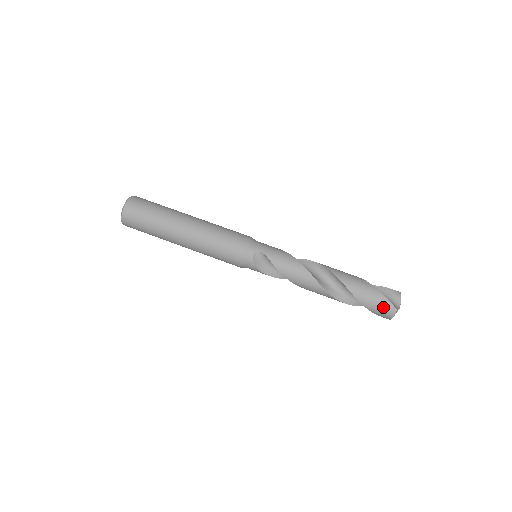
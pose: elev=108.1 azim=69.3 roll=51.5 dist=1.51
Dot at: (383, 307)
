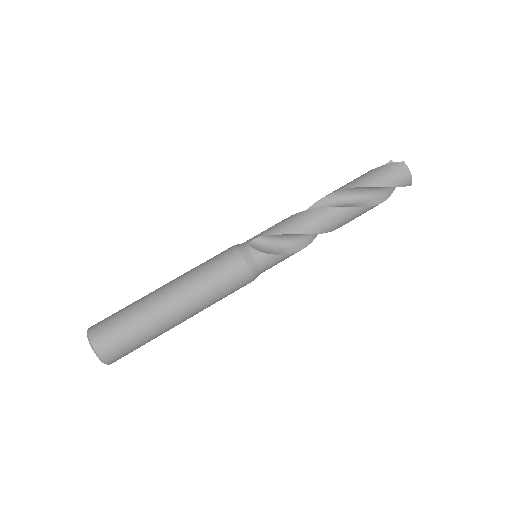
Dot at: (392, 171)
